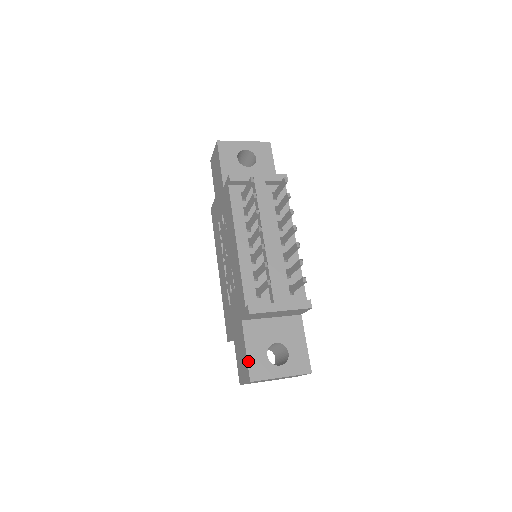
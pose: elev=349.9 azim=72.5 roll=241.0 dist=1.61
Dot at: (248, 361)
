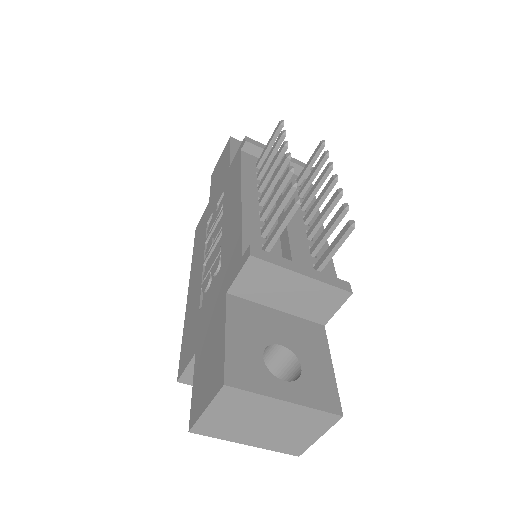
Dot at: (226, 350)
